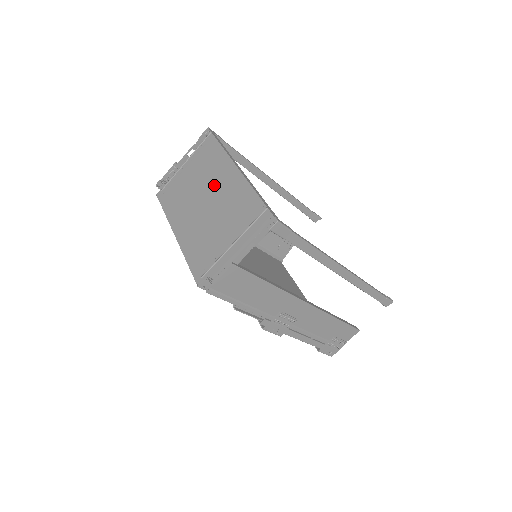
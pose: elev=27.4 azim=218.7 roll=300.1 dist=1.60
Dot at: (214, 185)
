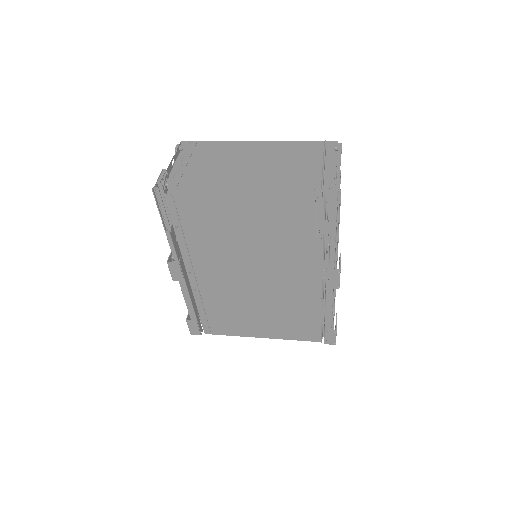
Dot at: (247, 156)
